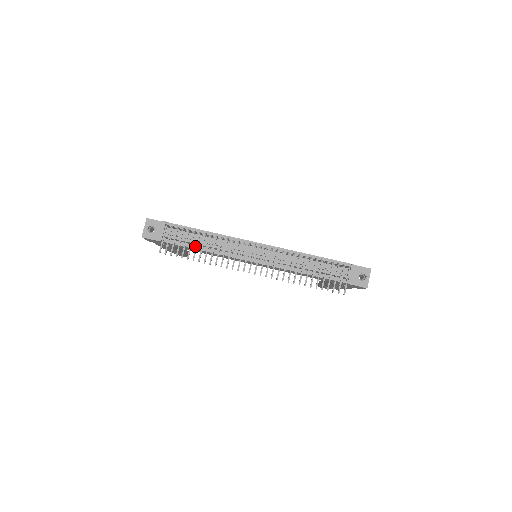
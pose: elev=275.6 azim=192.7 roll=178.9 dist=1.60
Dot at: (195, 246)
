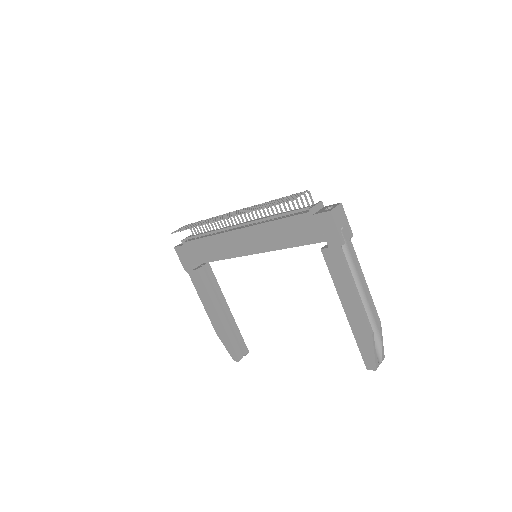
Dot at: (202, 237)
